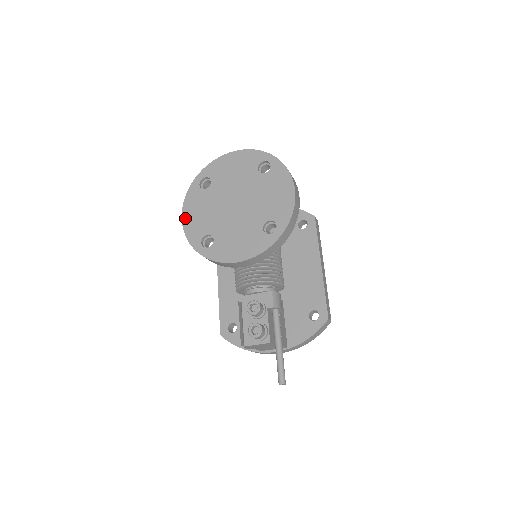
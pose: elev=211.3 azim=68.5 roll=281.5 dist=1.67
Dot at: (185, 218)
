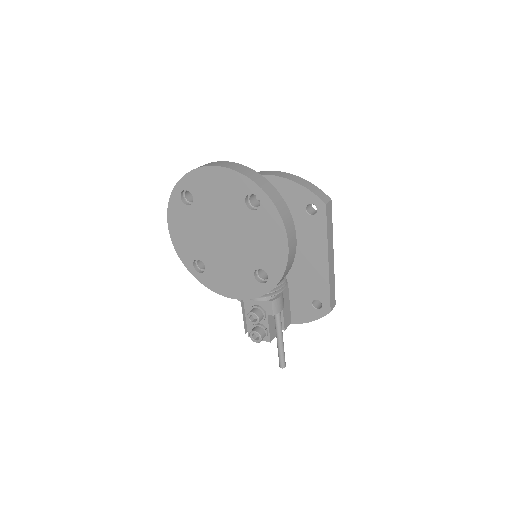
Dot at: (172, 233)
